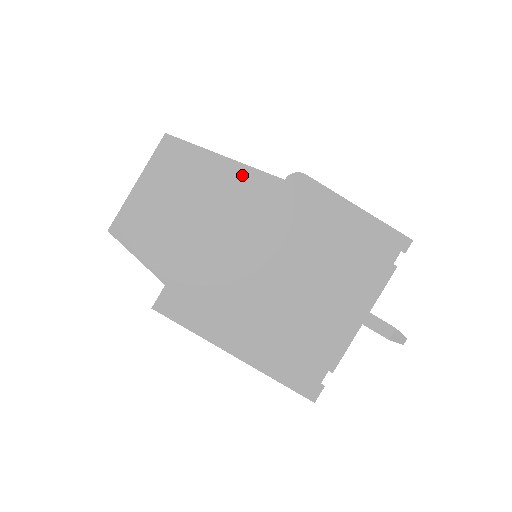
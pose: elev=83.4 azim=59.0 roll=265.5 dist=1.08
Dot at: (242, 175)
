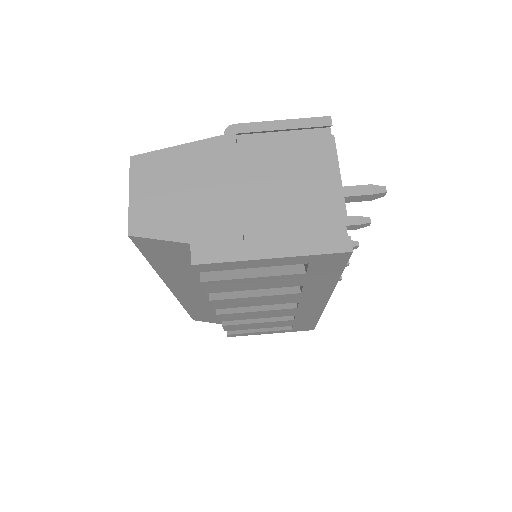
Dot at: (195, 149)
